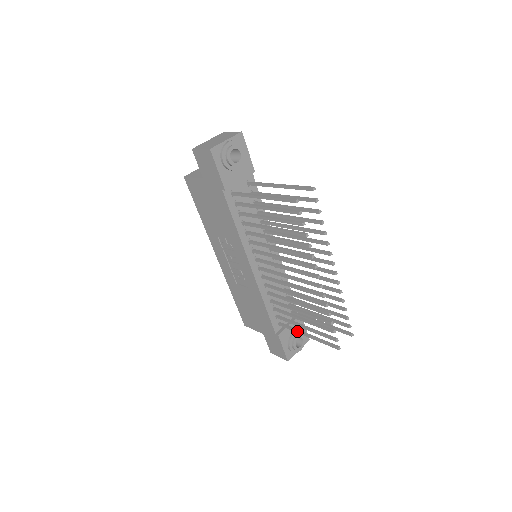
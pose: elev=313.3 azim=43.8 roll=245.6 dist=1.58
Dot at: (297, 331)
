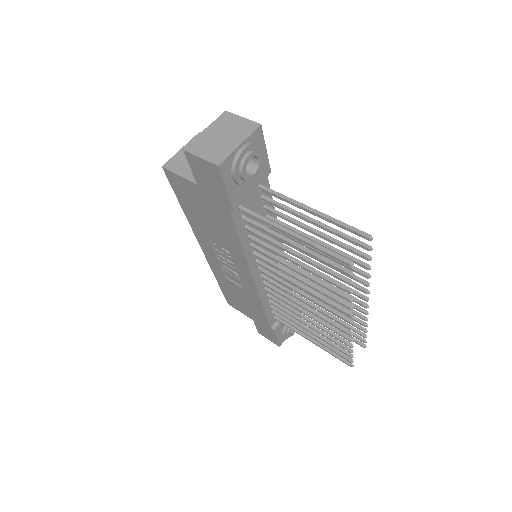
Dot at: (299, 334)
